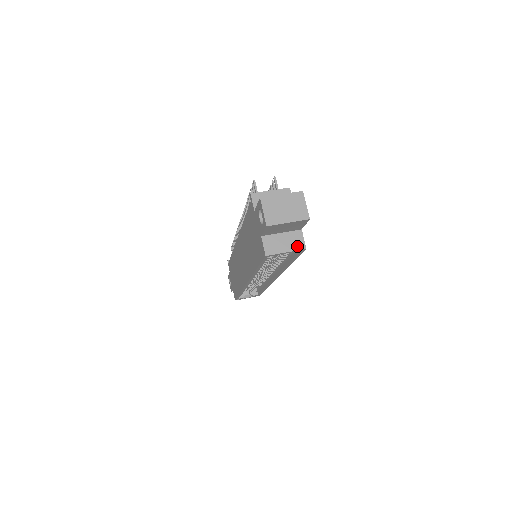
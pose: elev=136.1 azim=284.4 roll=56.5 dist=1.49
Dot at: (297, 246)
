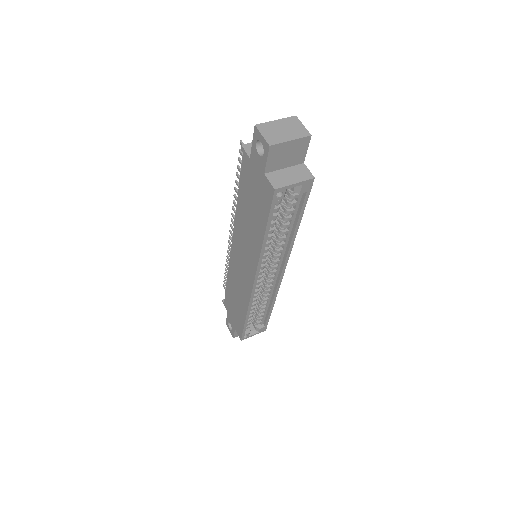
Dot at: (304, 177)
